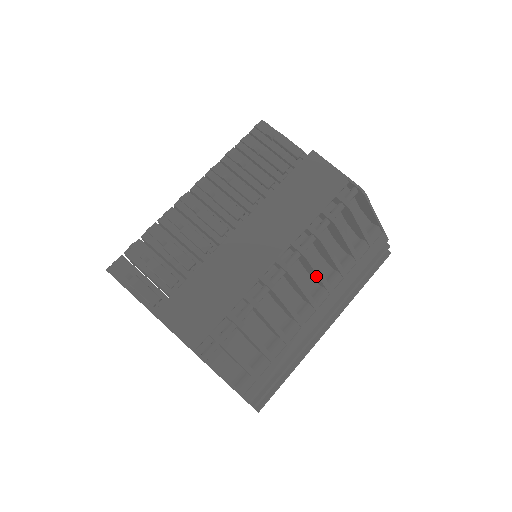
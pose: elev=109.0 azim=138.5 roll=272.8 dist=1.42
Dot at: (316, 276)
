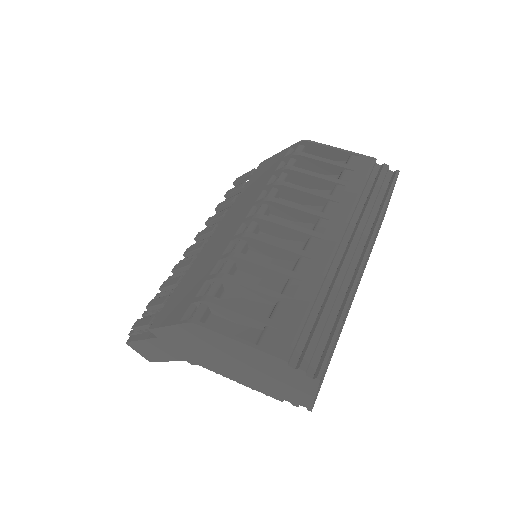
Dot at: (299, 213)
